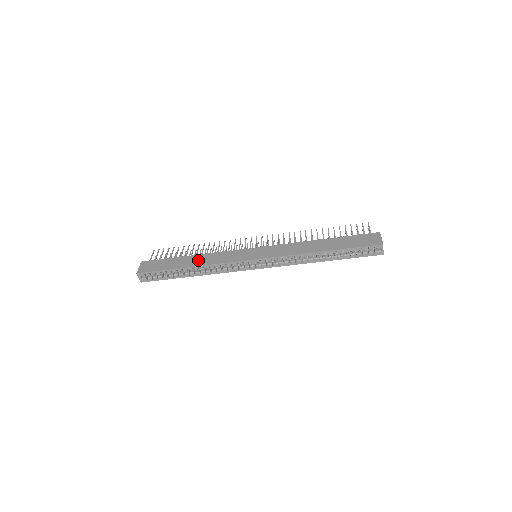
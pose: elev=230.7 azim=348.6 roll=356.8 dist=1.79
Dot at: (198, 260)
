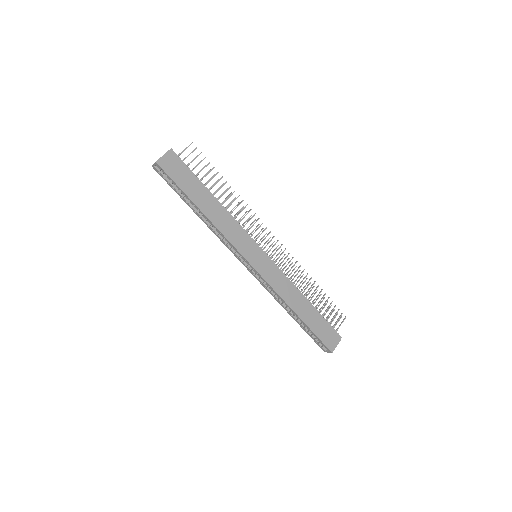
Dot at: (214, 211)
